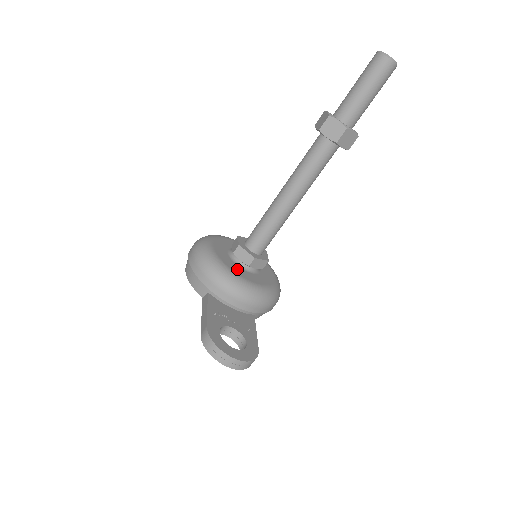
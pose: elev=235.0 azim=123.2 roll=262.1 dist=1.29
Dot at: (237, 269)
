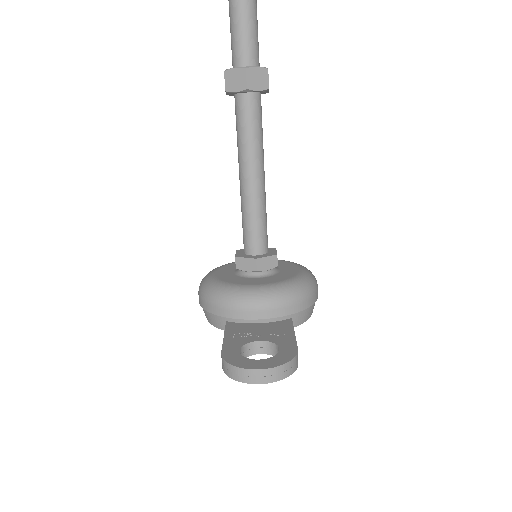
Dot at: (245, 281)
